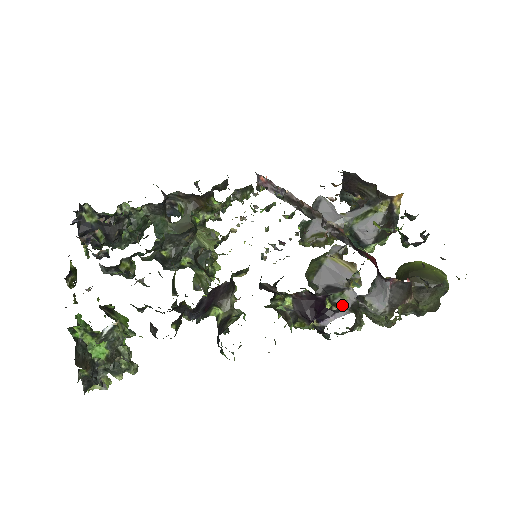
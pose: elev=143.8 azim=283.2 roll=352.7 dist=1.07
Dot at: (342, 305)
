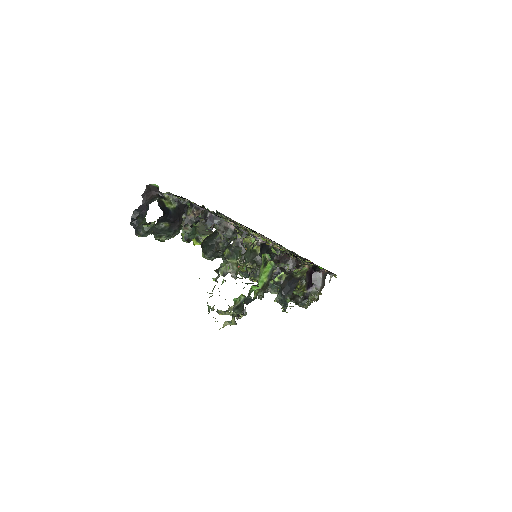
Dot at: occluded
